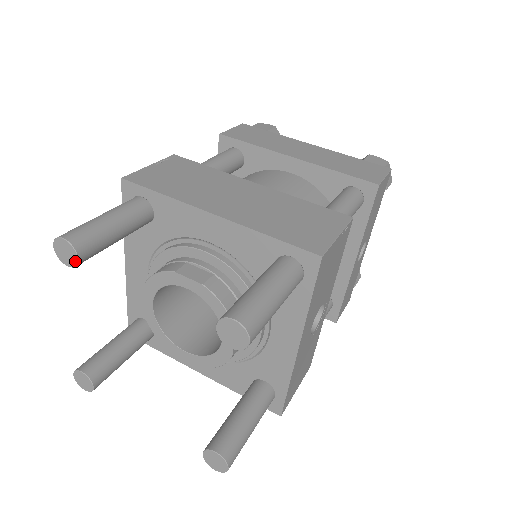
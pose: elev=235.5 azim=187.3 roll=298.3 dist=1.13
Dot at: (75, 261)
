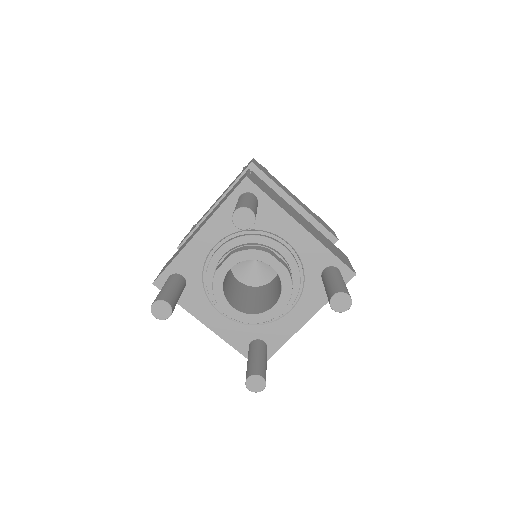
Dot at: (248, 227)
